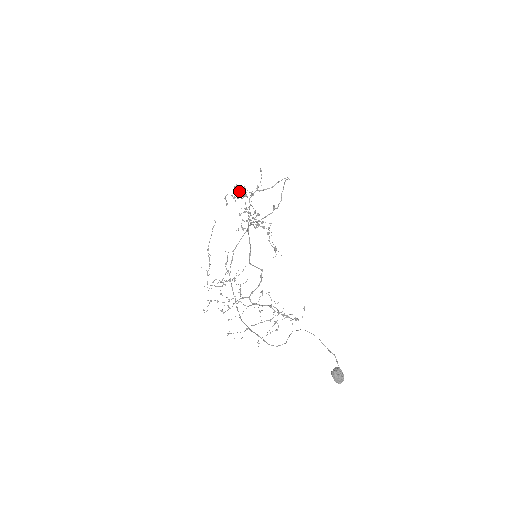
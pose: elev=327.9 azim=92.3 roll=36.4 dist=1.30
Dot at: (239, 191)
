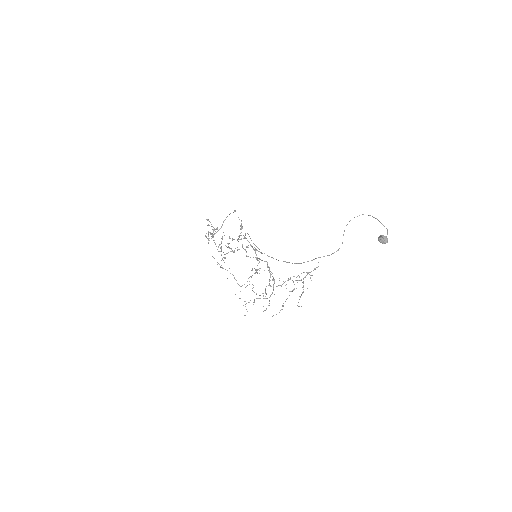
Dot at: occluded
